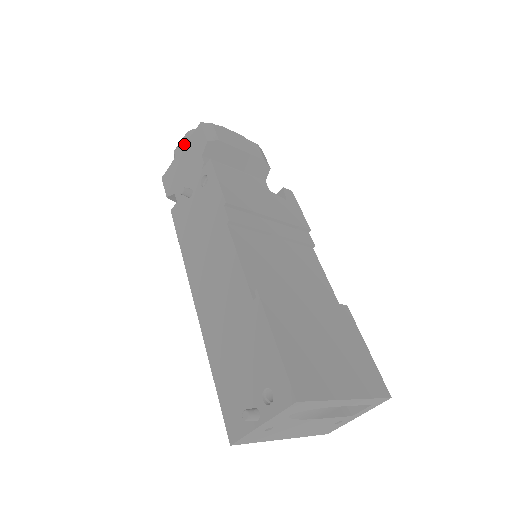
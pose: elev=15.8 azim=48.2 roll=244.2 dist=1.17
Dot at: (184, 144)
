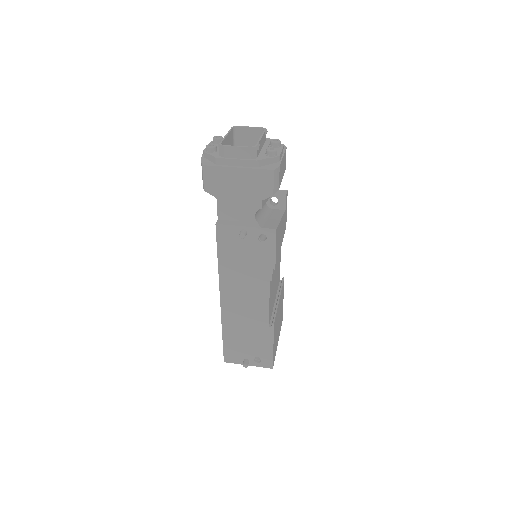
Dot at: (243, 160)
